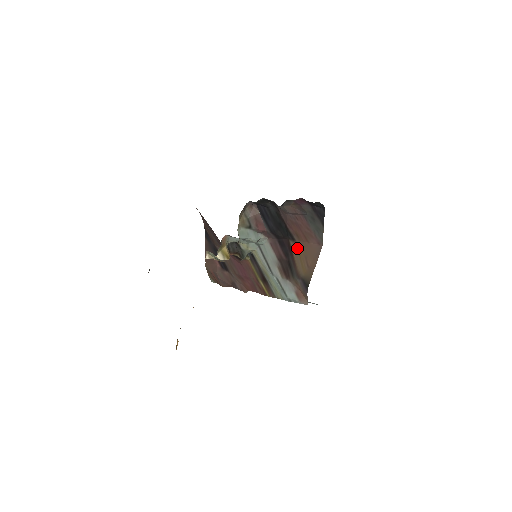
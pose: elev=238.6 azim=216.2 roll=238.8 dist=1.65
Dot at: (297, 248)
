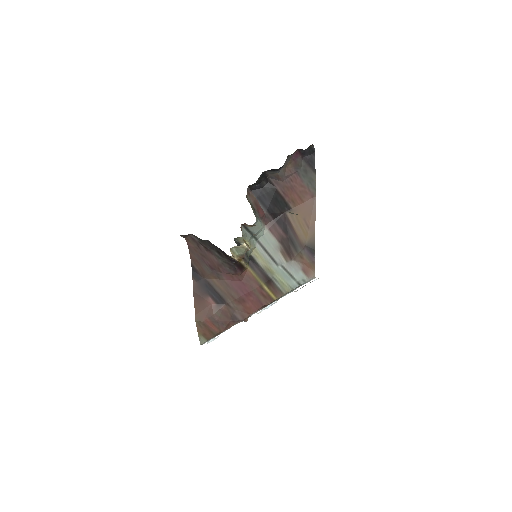
Dot at: (295, 216)
